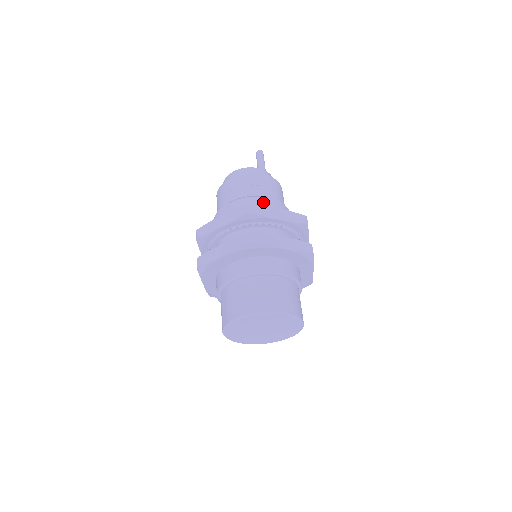
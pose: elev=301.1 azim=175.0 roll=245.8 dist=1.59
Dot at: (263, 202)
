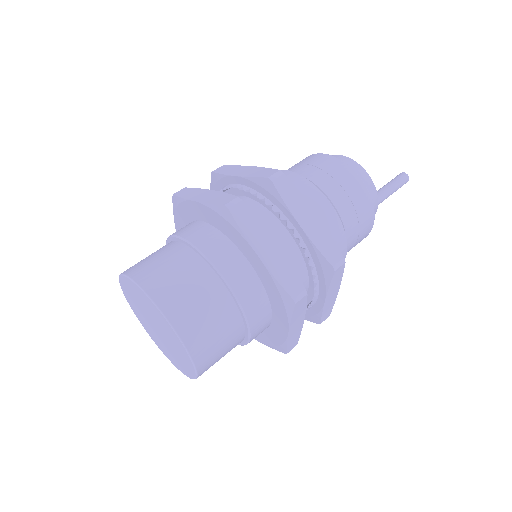
Dot at: (317, 199)
